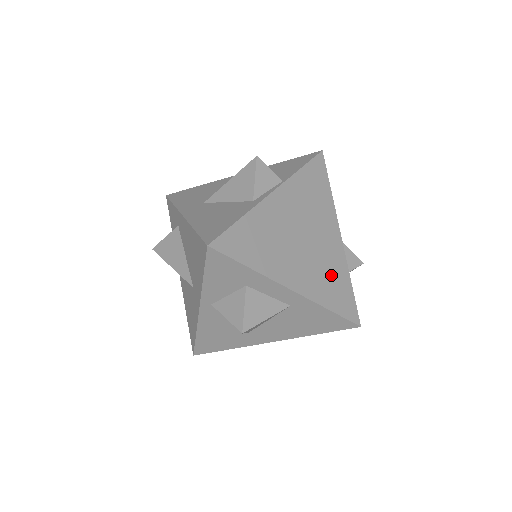
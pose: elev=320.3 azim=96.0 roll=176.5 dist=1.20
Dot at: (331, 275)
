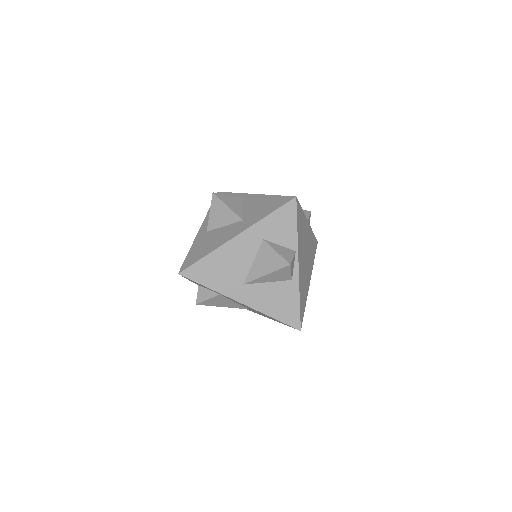
Dot at: (311, 247)
